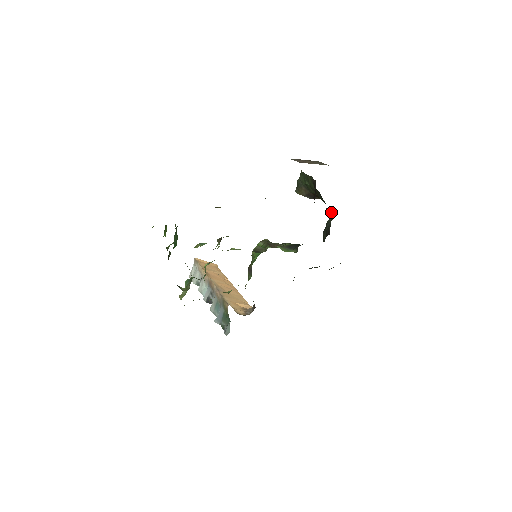
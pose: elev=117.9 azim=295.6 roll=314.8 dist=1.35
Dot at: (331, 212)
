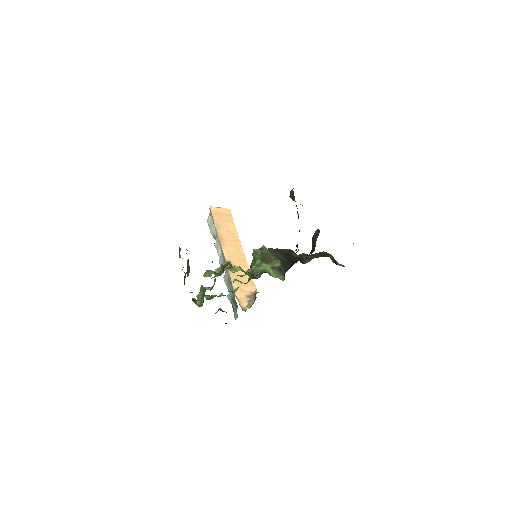
Dot at: occluded
